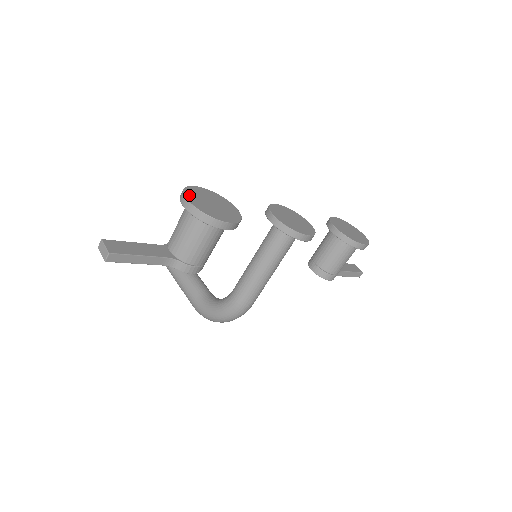
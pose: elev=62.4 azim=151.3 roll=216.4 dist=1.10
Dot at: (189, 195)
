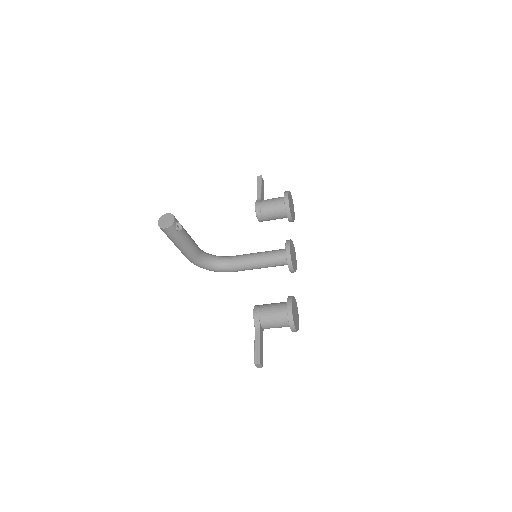
Dot at: (295, 325)
